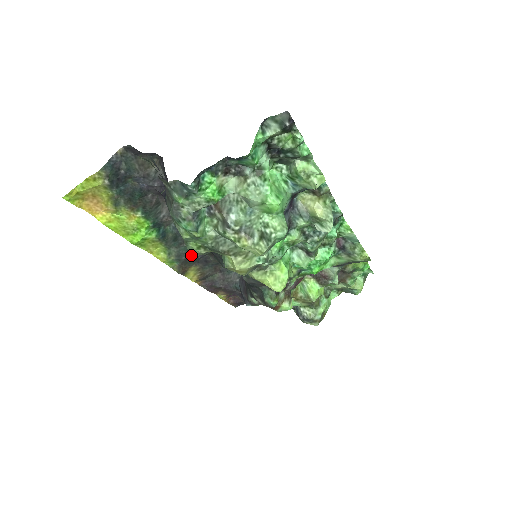
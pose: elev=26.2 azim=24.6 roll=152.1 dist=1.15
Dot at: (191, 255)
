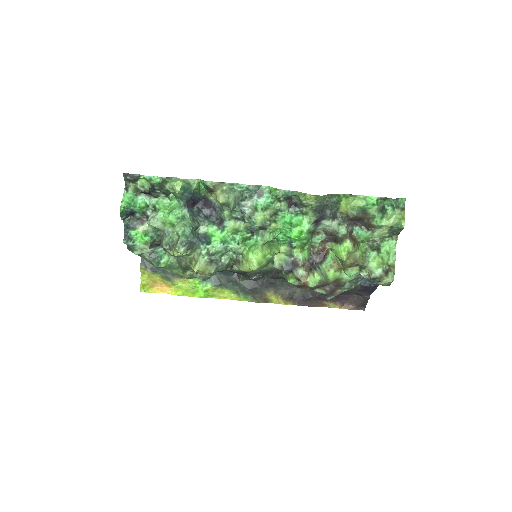
Dot at: (252, 285)
